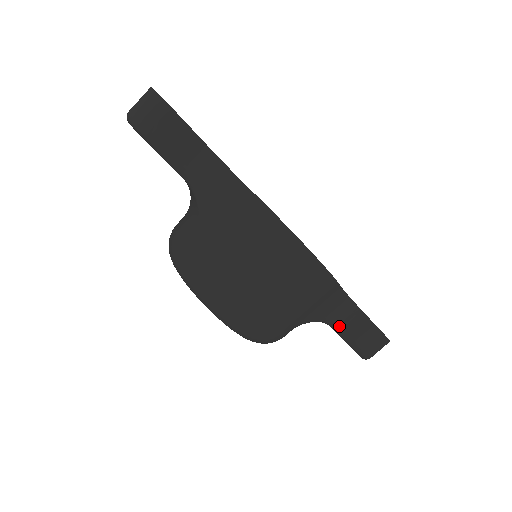
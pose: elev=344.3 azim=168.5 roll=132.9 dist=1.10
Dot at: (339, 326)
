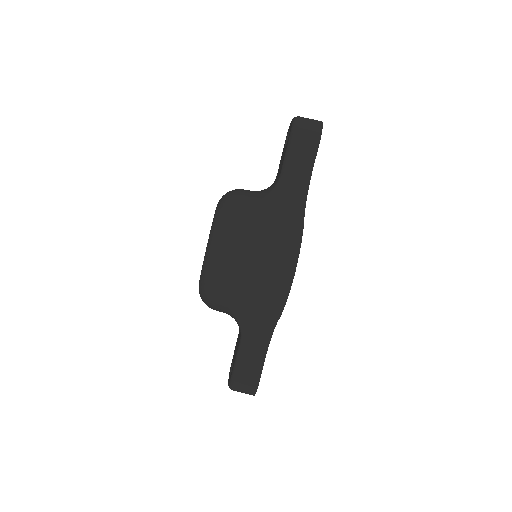
Dot at: (245, 345)
